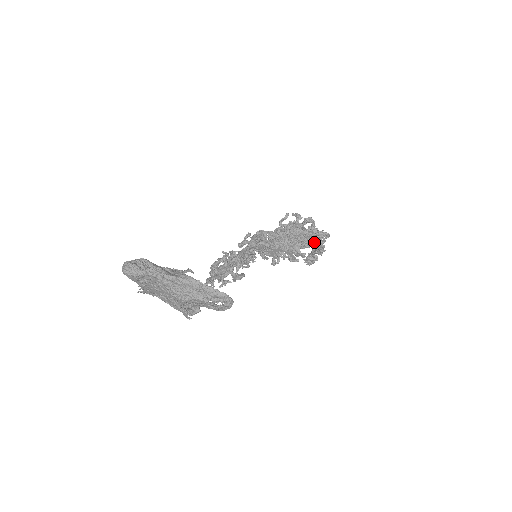
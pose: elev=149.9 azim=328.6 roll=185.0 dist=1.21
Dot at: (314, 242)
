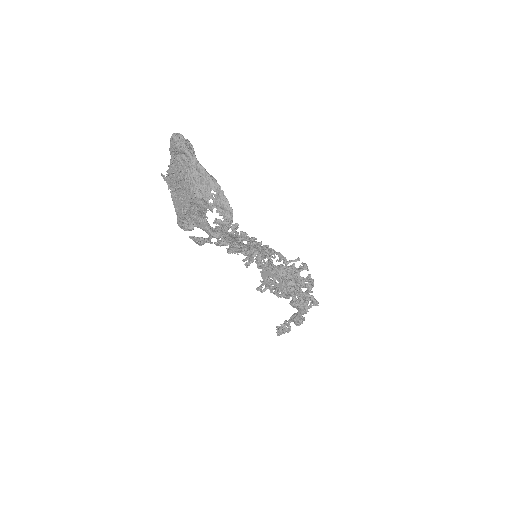
Dot at: (301, 304)
